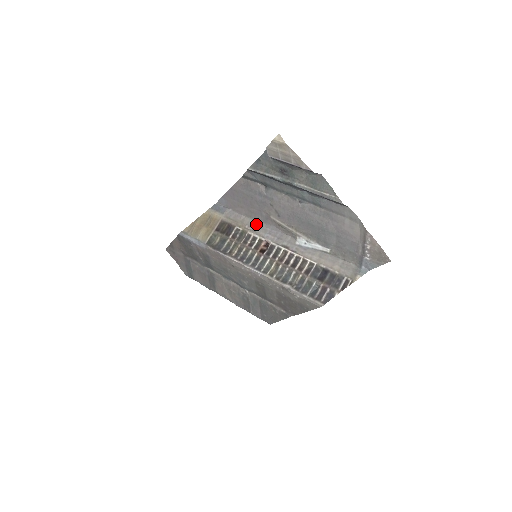
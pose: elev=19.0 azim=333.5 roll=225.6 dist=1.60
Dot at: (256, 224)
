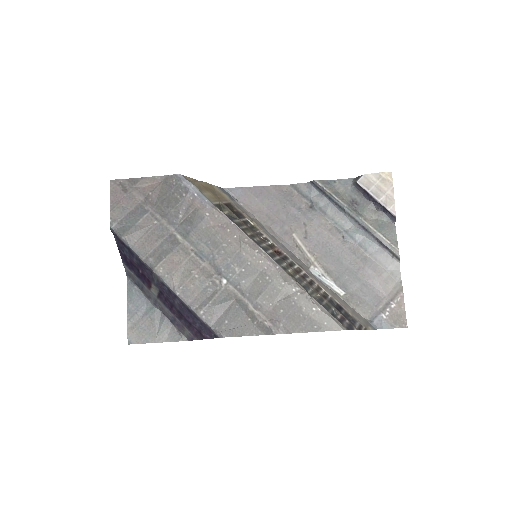
Dot at: (269, 231)
